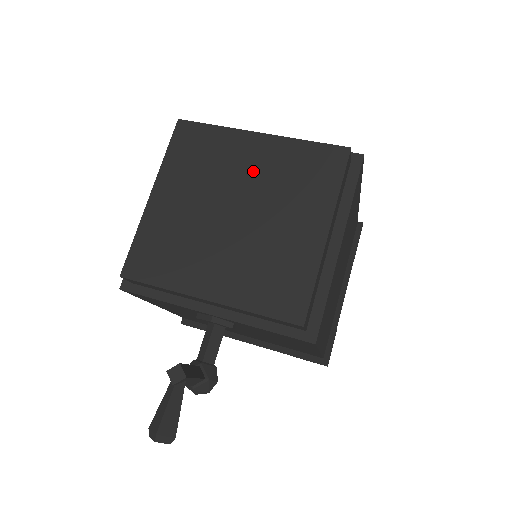
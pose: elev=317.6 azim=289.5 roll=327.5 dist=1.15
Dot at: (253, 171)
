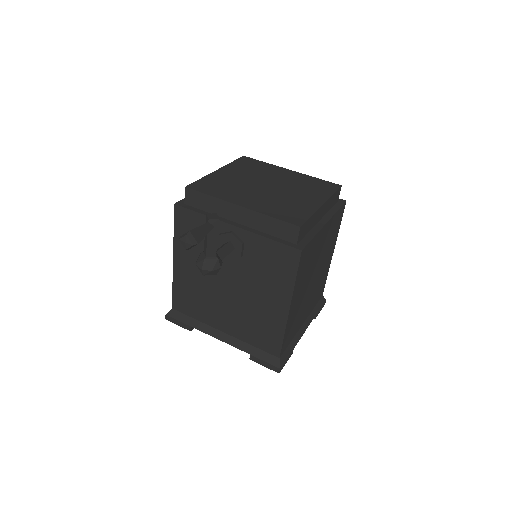
Dot at: (283, 178)
